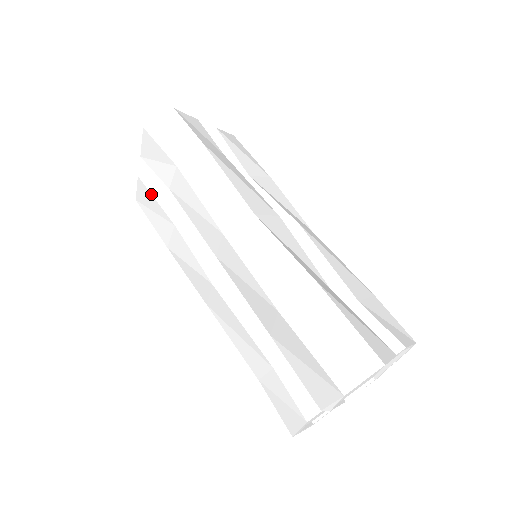
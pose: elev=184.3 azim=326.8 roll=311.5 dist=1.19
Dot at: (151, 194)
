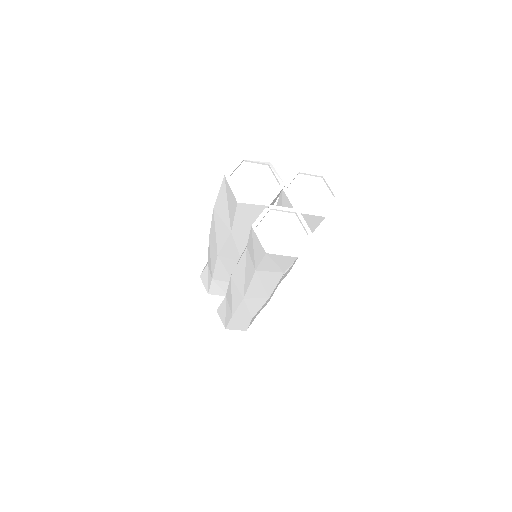
Dot at: (220, 306)
